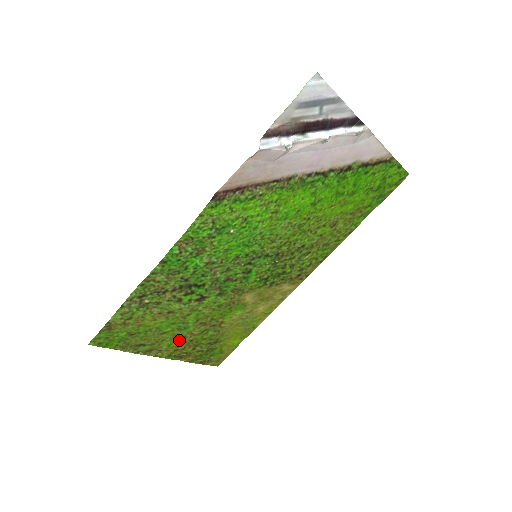
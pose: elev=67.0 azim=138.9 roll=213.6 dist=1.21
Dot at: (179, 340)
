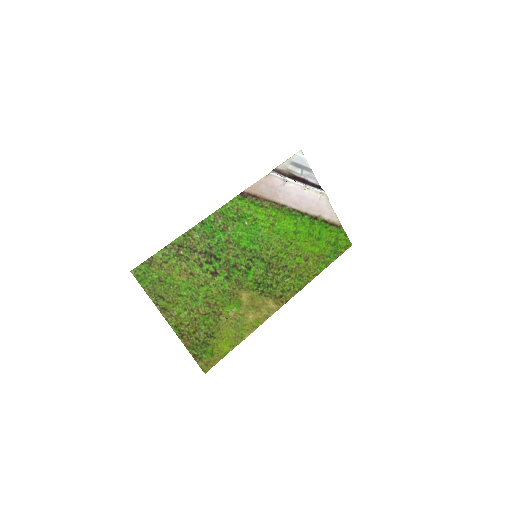
Dot at: (187, 312)
